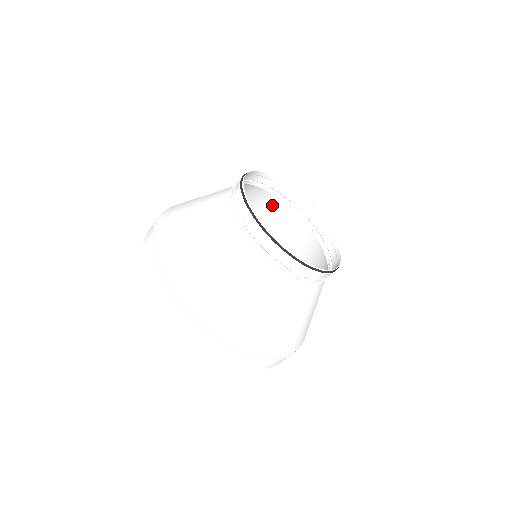
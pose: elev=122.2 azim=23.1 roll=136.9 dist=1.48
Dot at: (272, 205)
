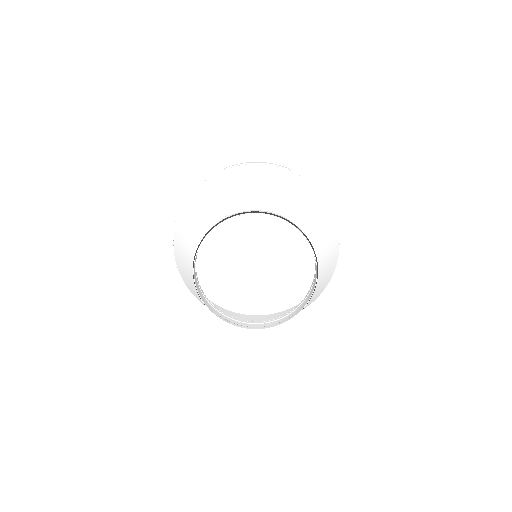
Dot at: (212, 215)
